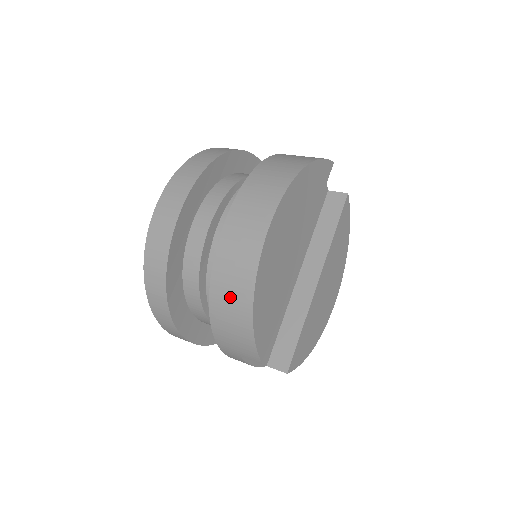
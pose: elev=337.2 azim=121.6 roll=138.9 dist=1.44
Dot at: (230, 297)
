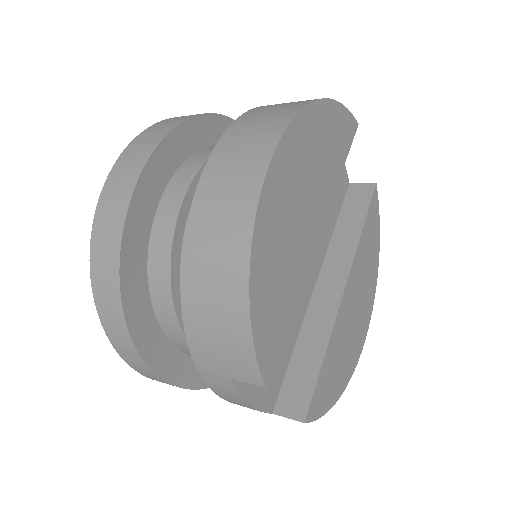
Dot at: (213, 264)
